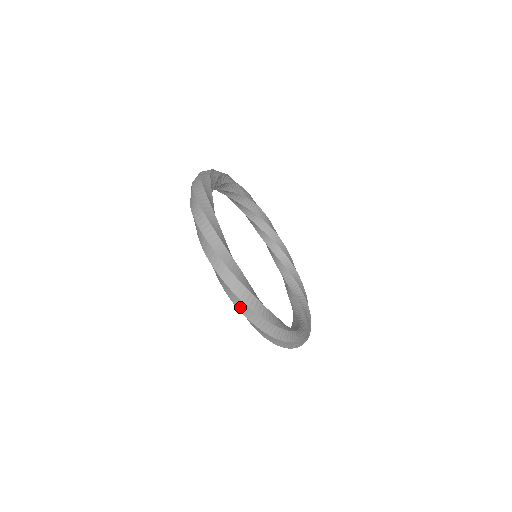
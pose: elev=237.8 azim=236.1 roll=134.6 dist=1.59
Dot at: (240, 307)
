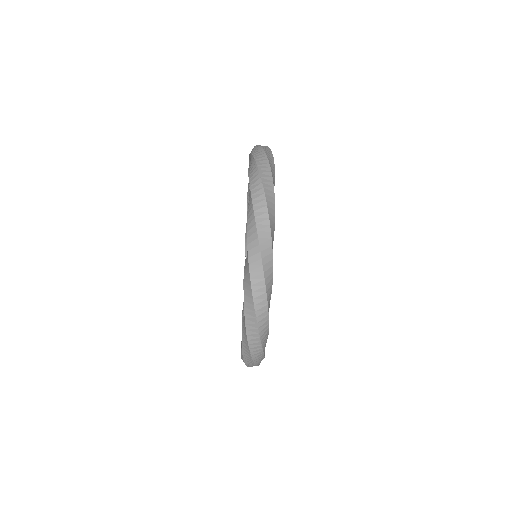
Dot at: (250, 328)
